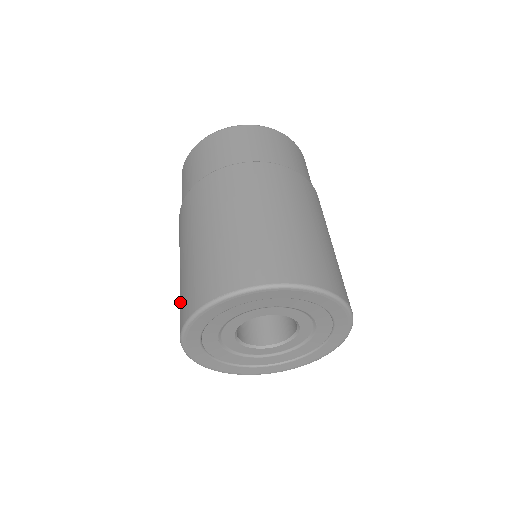
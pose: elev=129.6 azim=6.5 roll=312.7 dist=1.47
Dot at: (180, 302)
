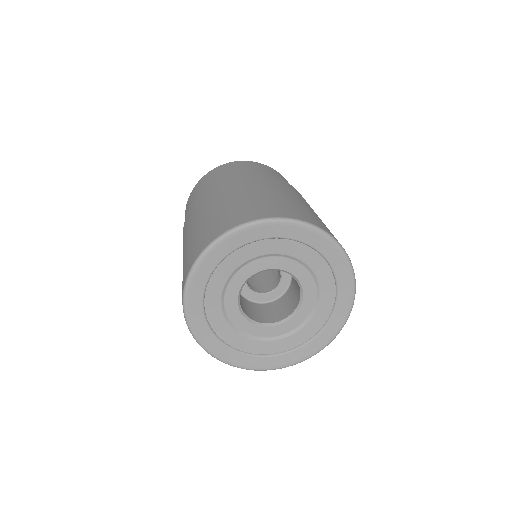
Dot at: (185, 265)
